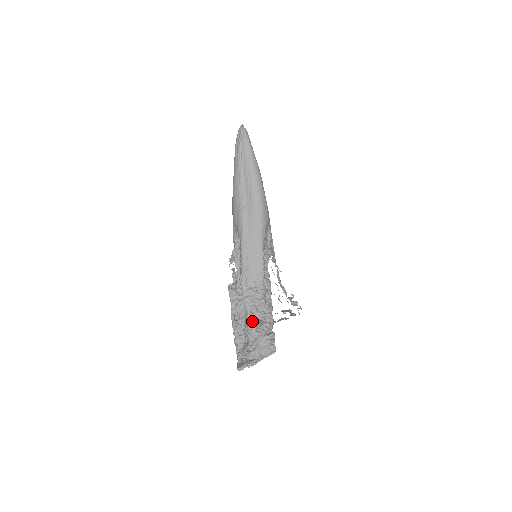
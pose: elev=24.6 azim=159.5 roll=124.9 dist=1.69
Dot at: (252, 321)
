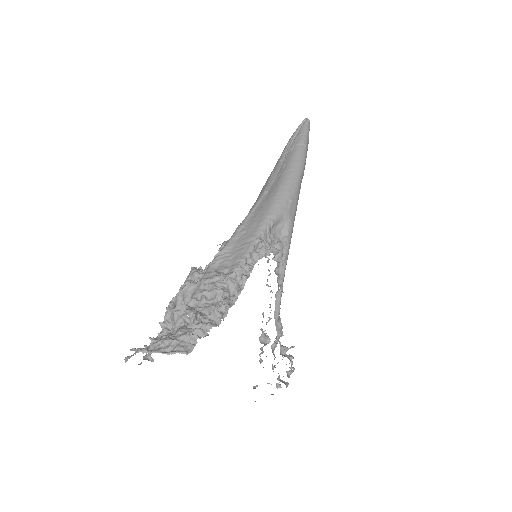
Dot at: occluded
